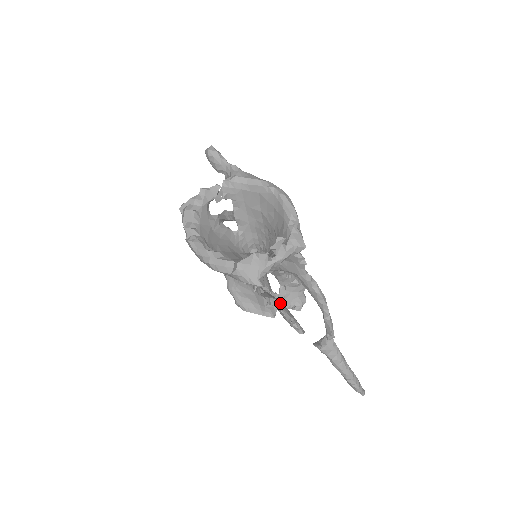
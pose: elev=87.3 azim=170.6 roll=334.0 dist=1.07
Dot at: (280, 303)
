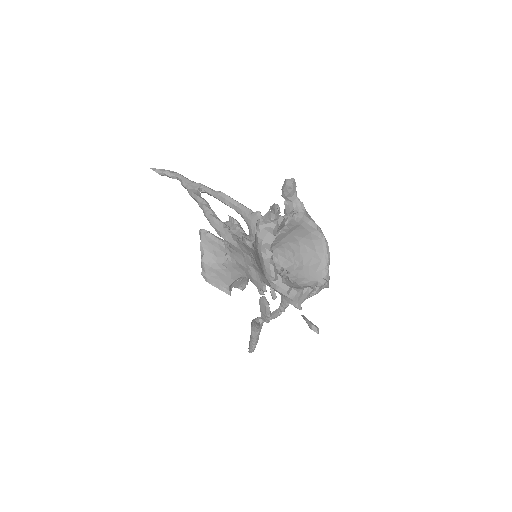
Dot at: (268, 302)
